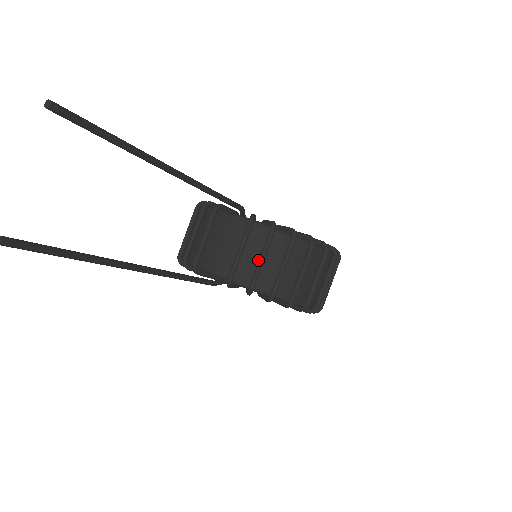
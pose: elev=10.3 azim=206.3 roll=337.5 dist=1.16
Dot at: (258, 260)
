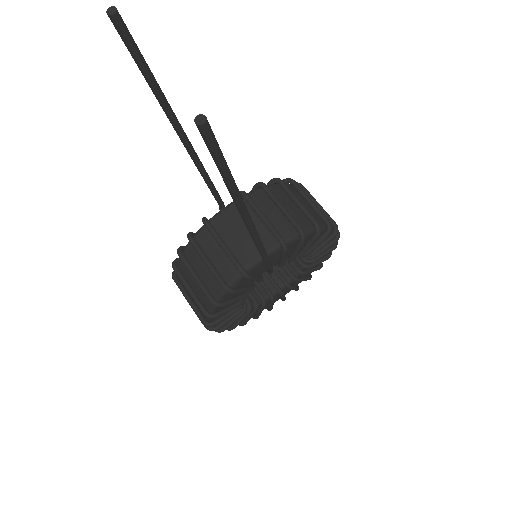
Dot at: (281, 211)
